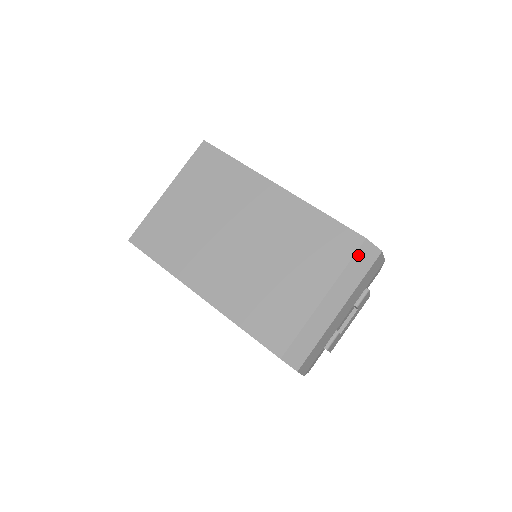
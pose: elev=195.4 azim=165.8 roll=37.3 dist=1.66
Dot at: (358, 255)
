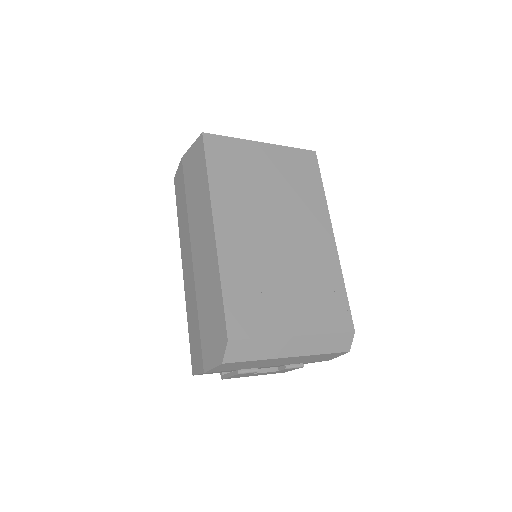
Dot at: (340, 336)
